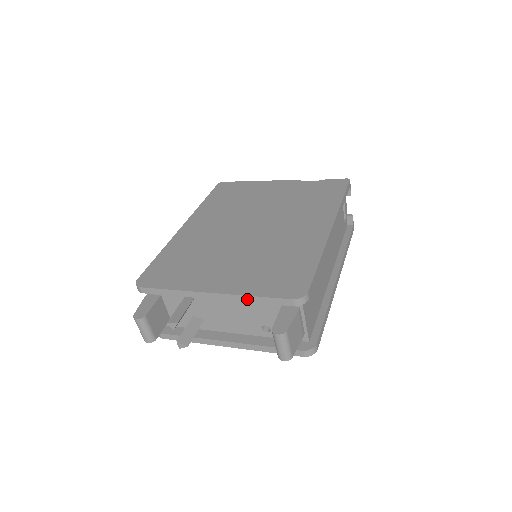
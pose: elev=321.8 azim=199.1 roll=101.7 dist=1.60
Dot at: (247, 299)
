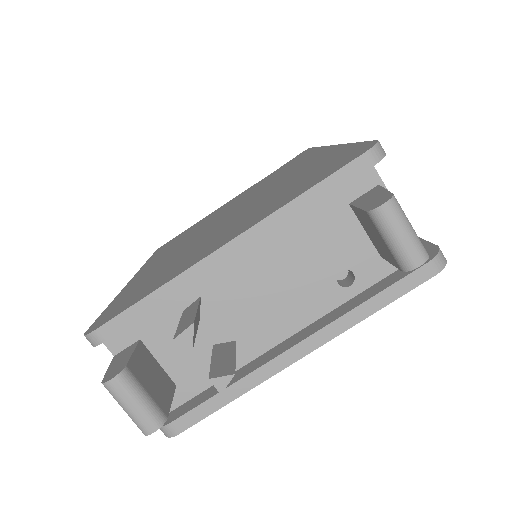
Dot at: (291, 211)
